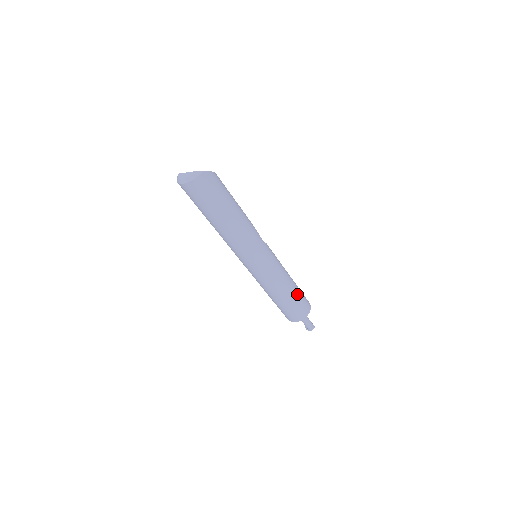
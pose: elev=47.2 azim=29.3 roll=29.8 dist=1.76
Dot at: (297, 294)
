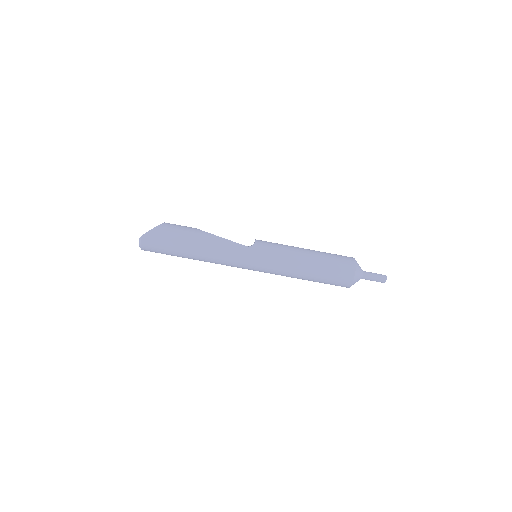
Dot at: (323, 267)
